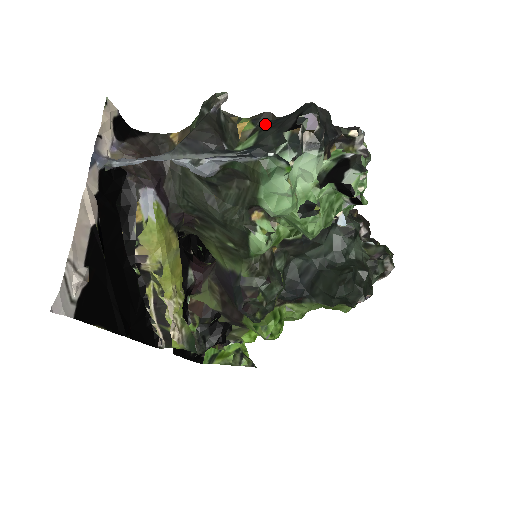
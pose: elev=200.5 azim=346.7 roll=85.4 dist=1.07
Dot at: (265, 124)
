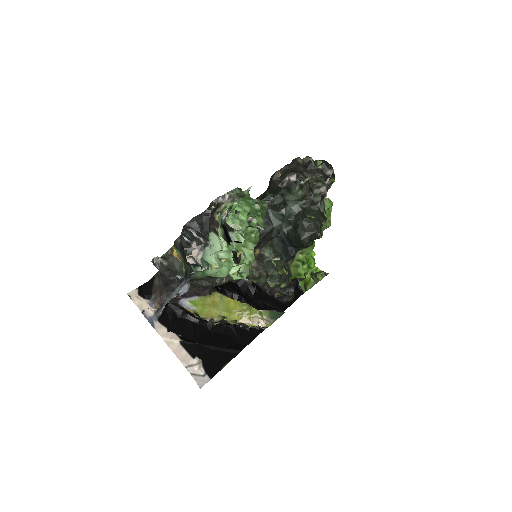
Dot at: (180, 248)
